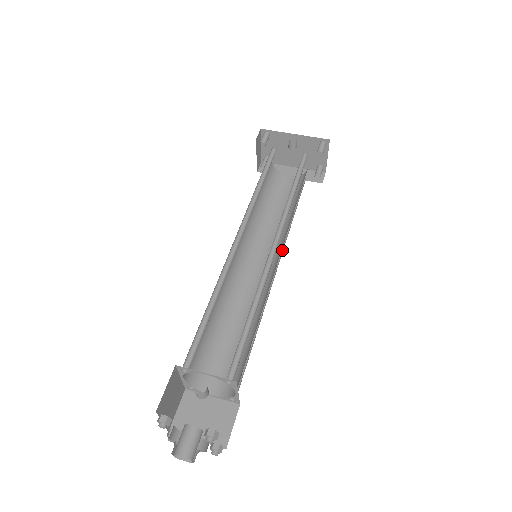
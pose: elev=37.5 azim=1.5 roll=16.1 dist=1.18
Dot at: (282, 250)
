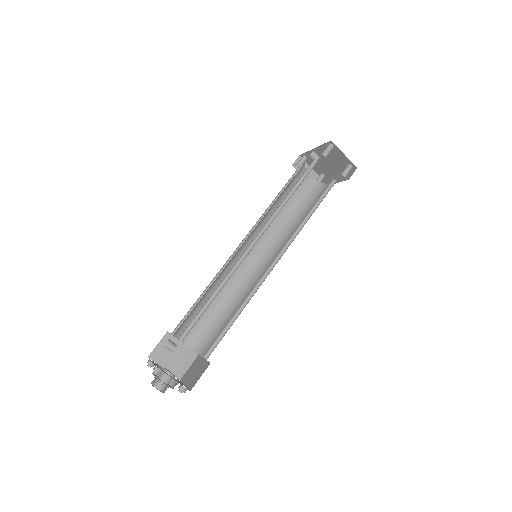
Dot at: occluded
